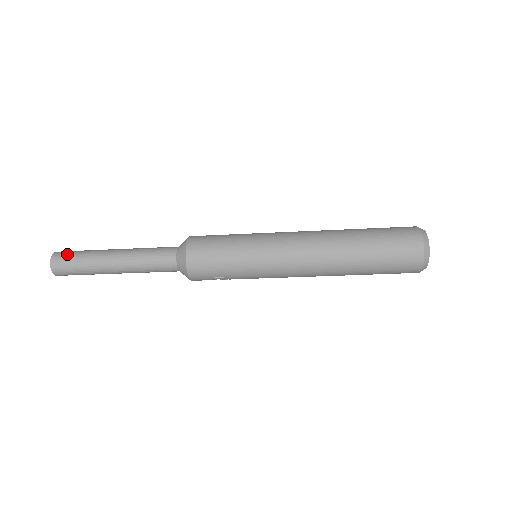
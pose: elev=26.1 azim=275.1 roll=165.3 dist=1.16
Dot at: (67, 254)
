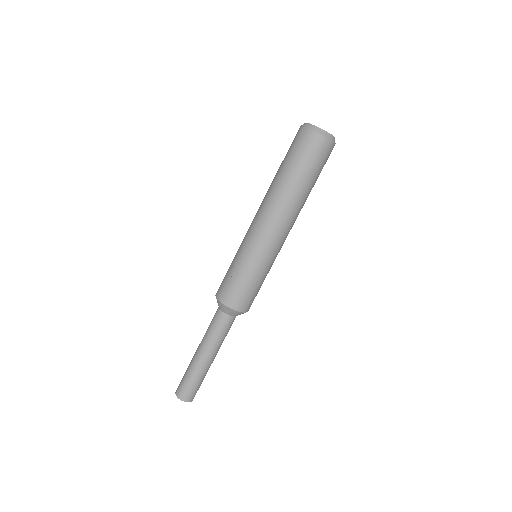
Dot at: occluded
